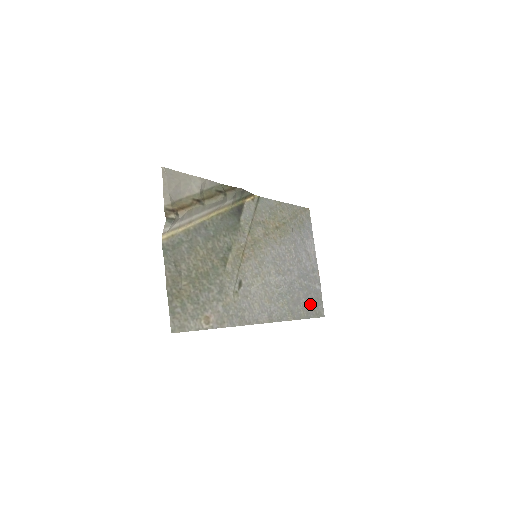
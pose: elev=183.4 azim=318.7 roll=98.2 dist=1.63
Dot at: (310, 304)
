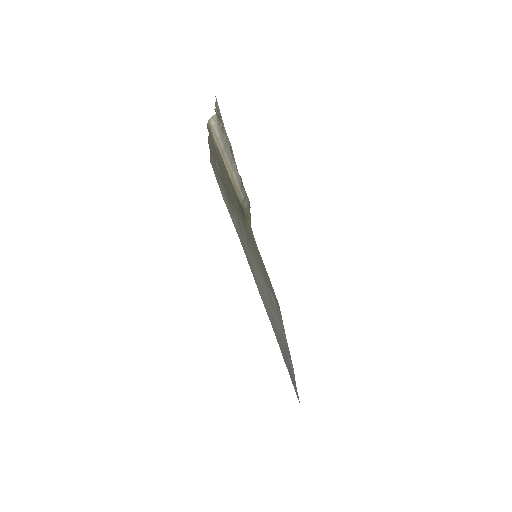
Dot at: (290, 370)
